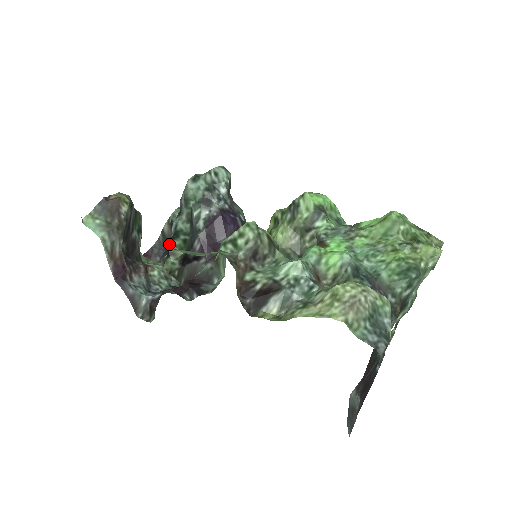
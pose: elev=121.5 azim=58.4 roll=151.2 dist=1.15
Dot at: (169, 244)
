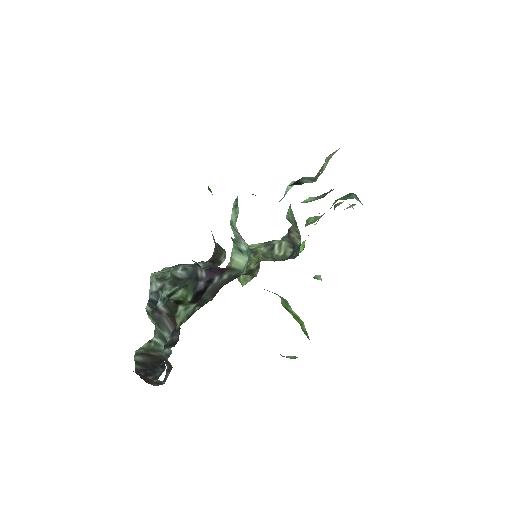
Dot at: (170, 300)
